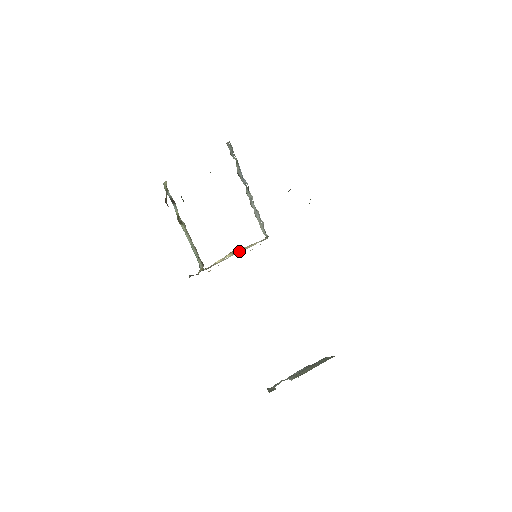
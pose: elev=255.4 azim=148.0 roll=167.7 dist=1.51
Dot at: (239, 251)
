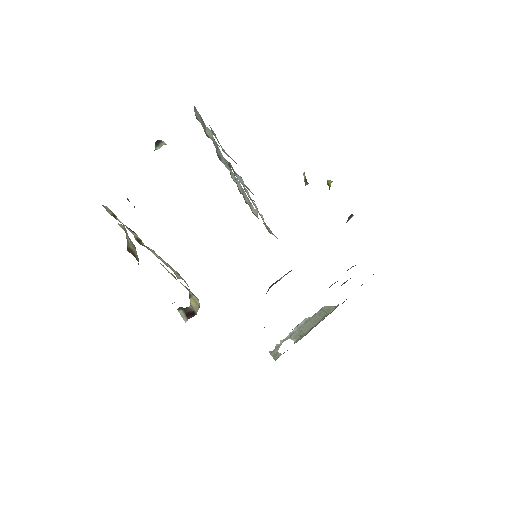
Dot at: occluded
